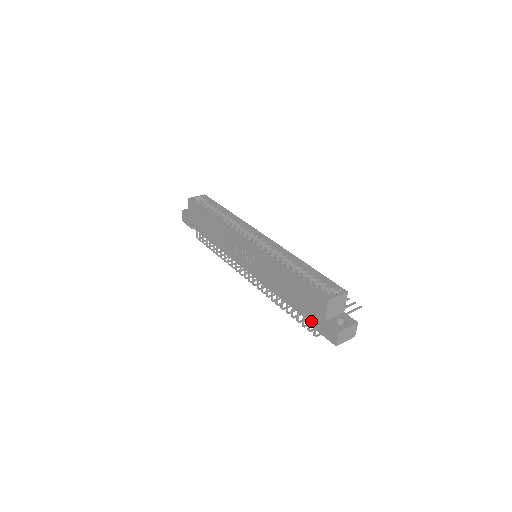
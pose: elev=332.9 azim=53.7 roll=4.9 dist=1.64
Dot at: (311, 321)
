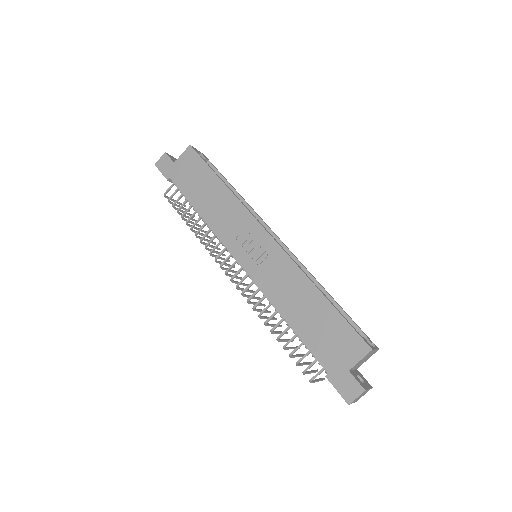
Dot at: (324, 362)
